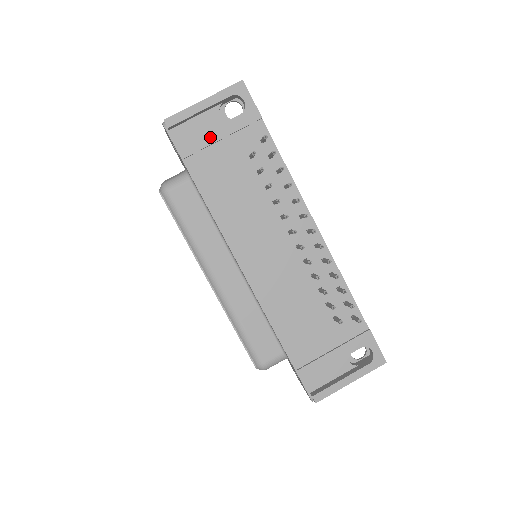
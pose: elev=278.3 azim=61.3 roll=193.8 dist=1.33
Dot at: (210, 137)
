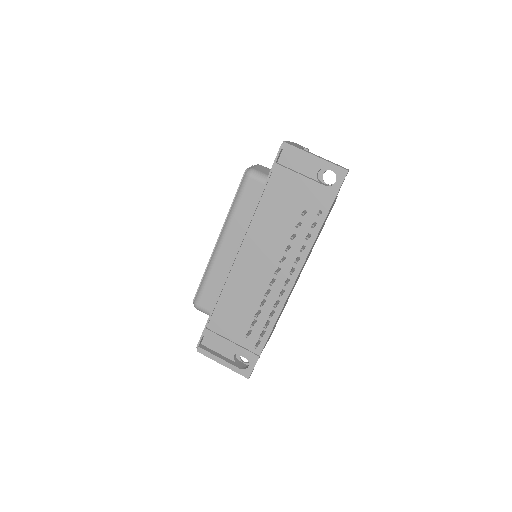
Dot at: (297, 178)
